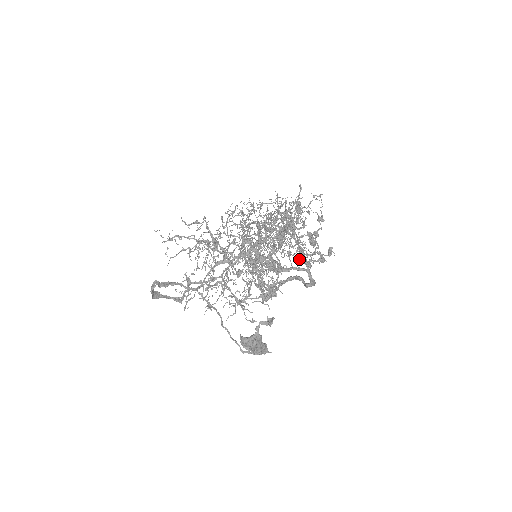
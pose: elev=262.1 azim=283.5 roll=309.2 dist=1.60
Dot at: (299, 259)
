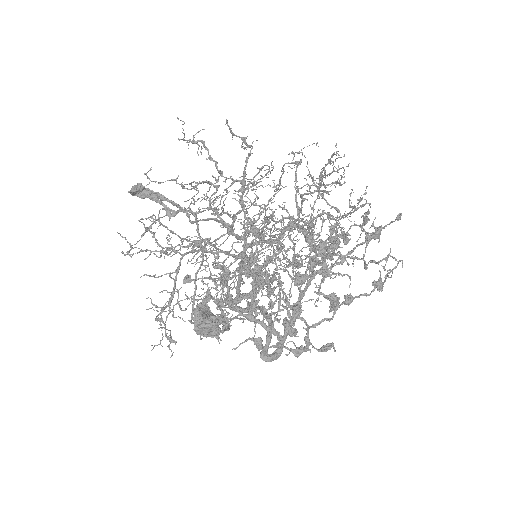
Dot at: (251, 339)
